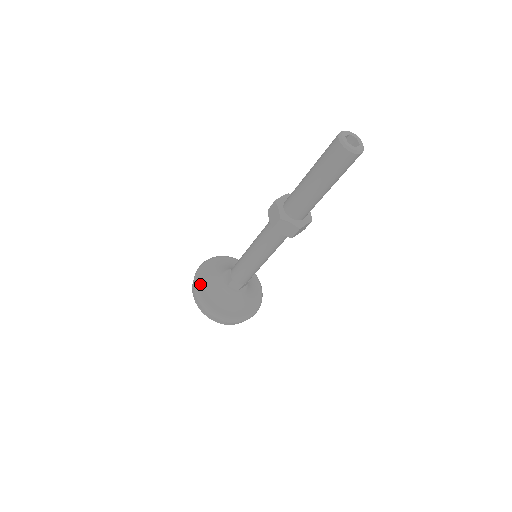
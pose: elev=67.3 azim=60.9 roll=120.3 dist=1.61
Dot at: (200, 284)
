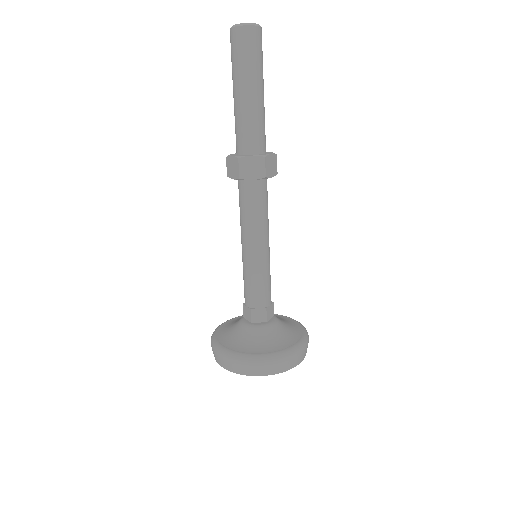
Dot at: (219, 342)
